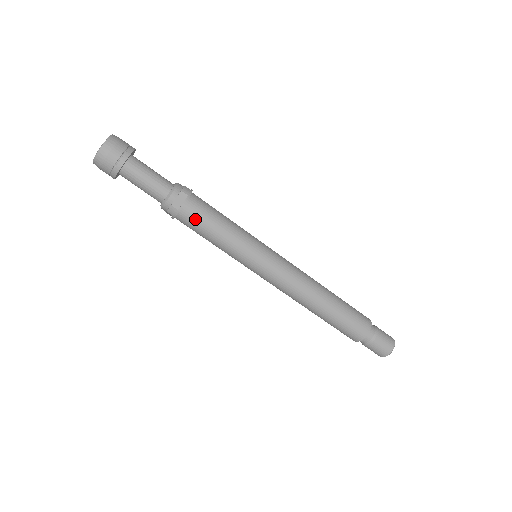
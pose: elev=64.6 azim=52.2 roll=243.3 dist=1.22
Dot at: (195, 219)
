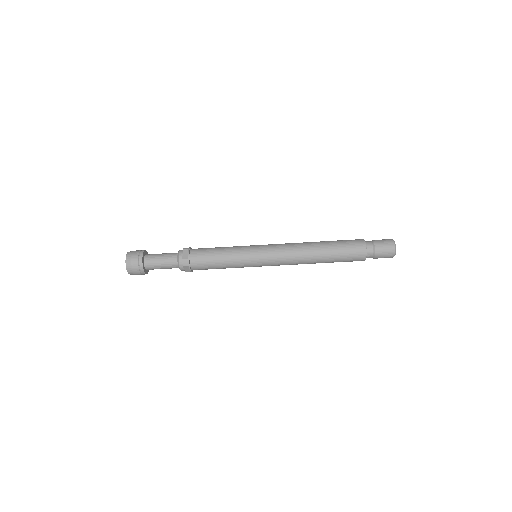
Dot at: (201, 258)
